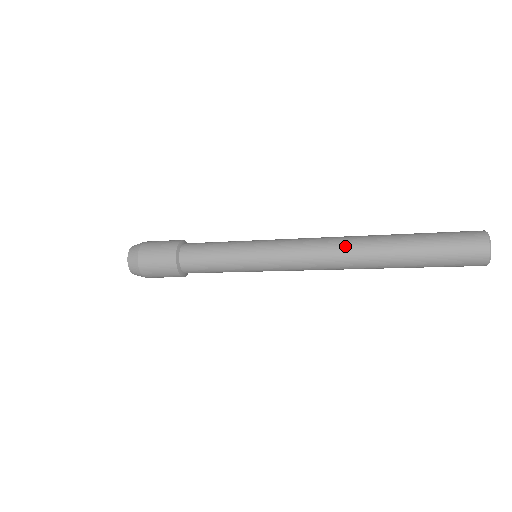
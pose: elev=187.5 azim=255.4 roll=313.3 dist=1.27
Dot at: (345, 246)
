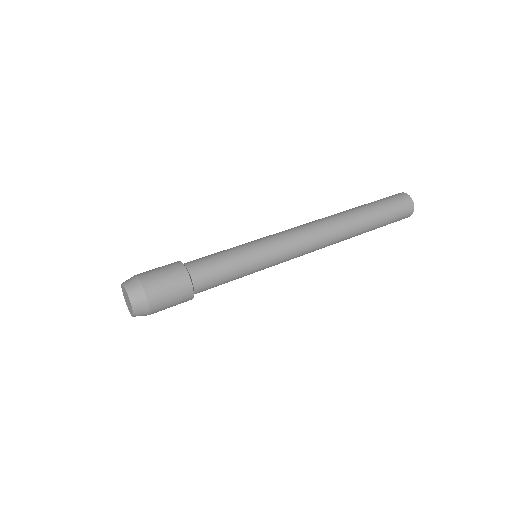
Dot at: (331, 226)
